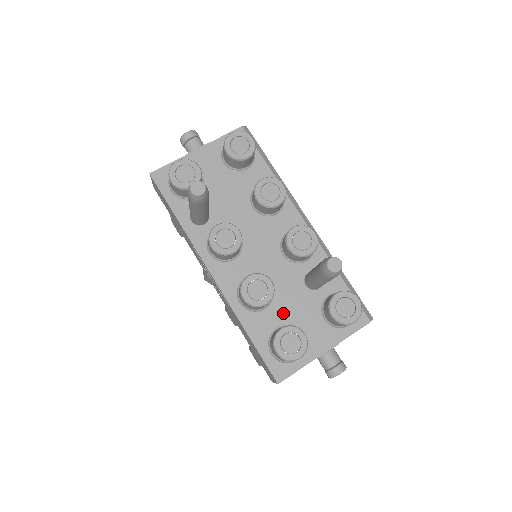
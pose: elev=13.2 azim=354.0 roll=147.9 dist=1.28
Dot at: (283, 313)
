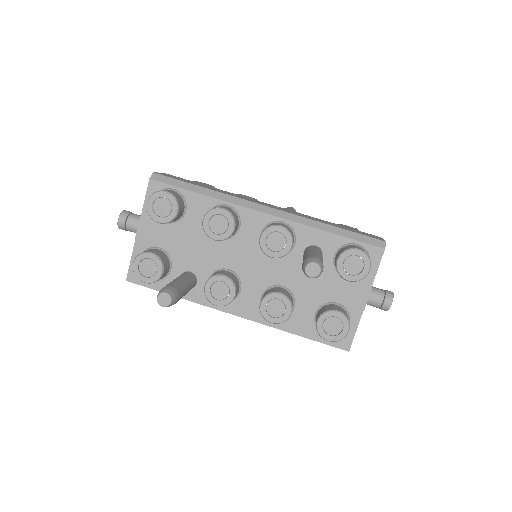
Dot at: (310, 299)
